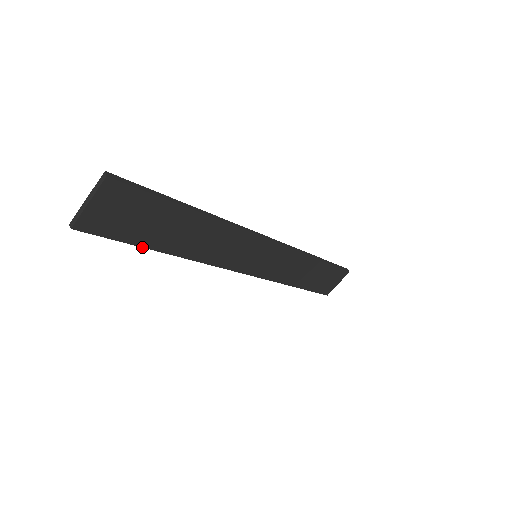
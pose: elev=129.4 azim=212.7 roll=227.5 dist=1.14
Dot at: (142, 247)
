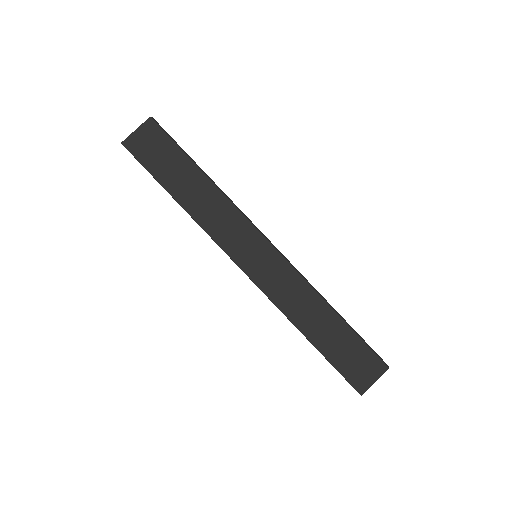
Dot at: (159, 183)
